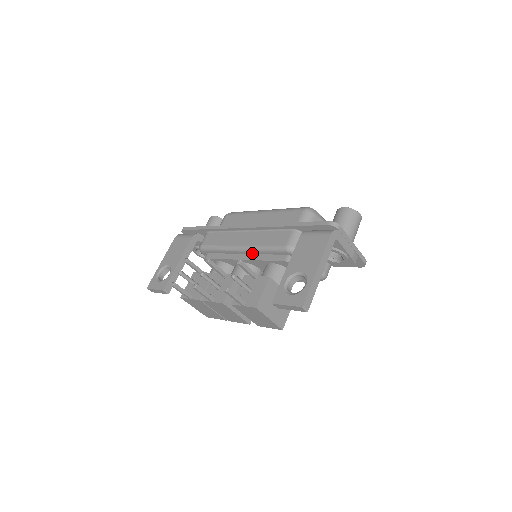
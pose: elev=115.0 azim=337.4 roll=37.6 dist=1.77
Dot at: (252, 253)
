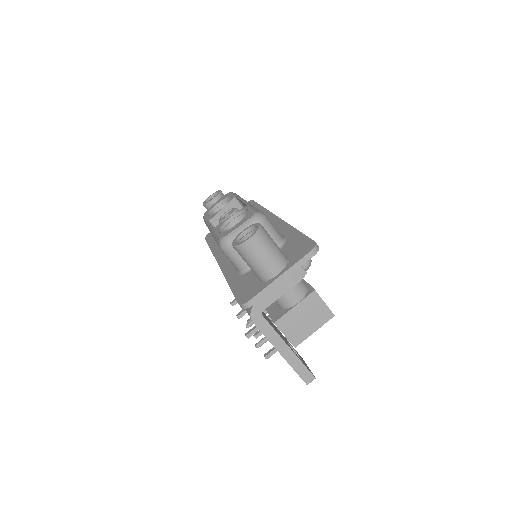
Dot at: occluded
